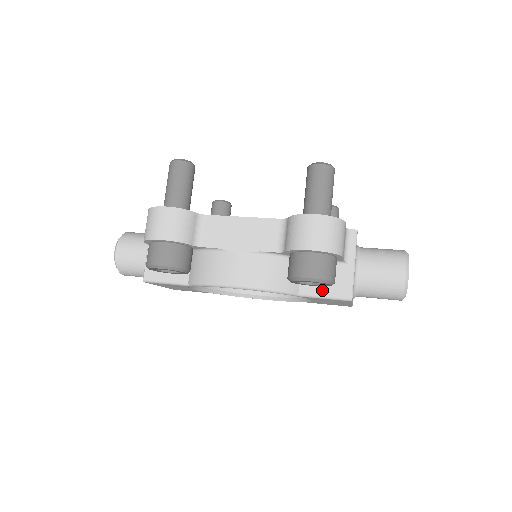
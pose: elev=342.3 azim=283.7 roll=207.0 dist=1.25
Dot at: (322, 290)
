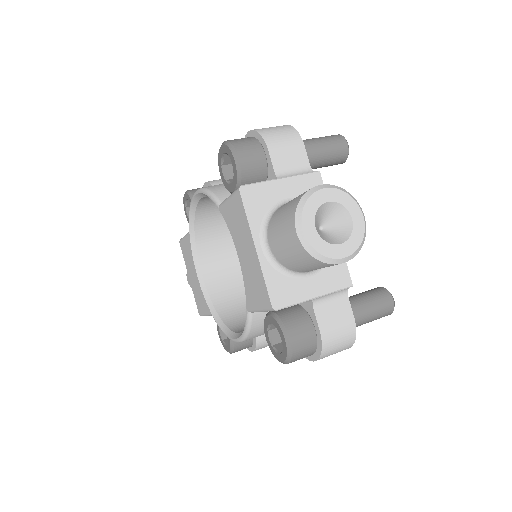
Dot at: occluded
